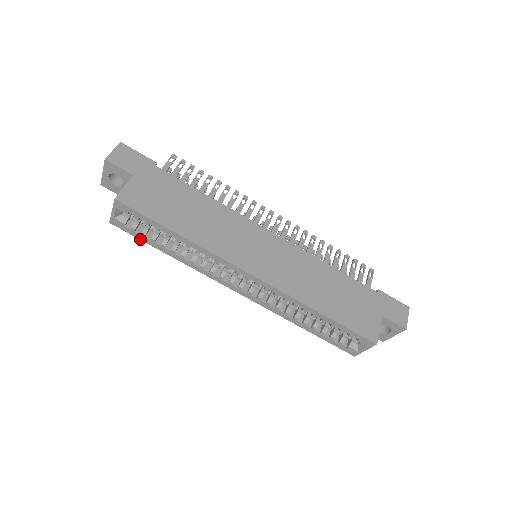
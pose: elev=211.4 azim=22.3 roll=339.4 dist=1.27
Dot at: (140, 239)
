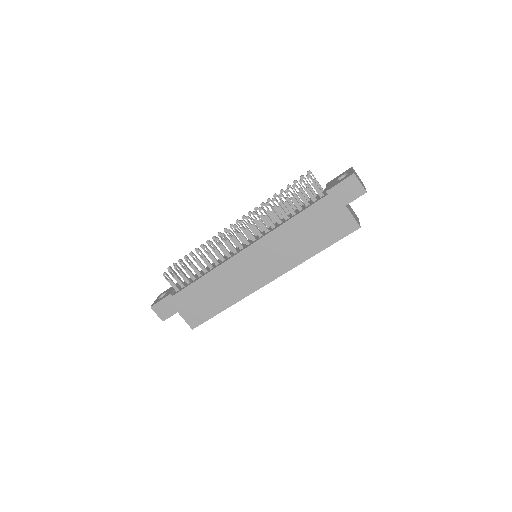
Dot at: occluded
